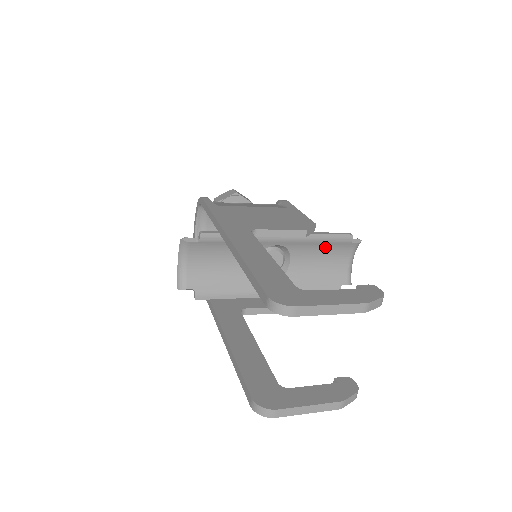
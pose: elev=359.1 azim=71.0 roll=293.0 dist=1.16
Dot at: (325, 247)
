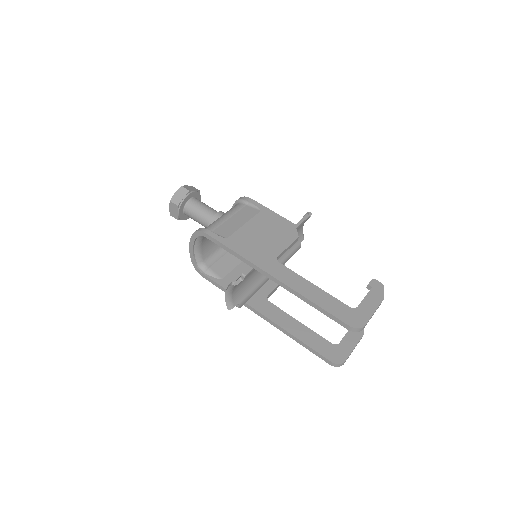
Dot at: occluded
